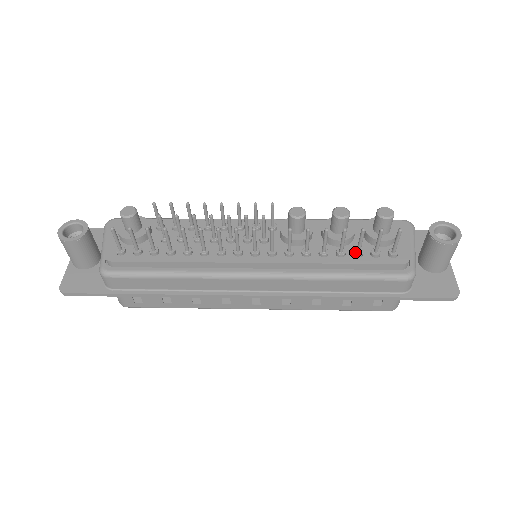
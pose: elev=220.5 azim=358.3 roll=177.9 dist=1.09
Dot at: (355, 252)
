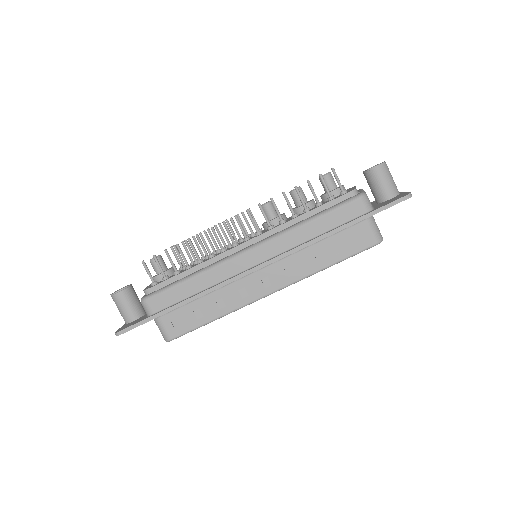
Dot at: (316, 204)
